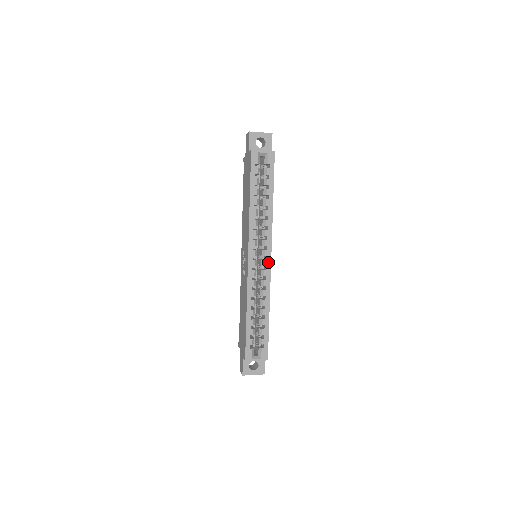
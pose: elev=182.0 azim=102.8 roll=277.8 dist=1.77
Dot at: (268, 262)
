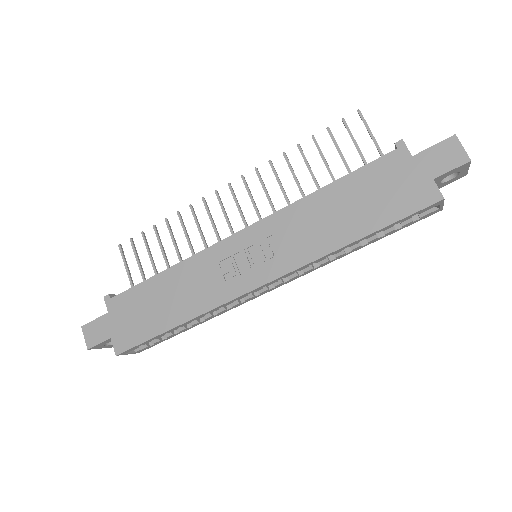
Dot at: (268, 291)
